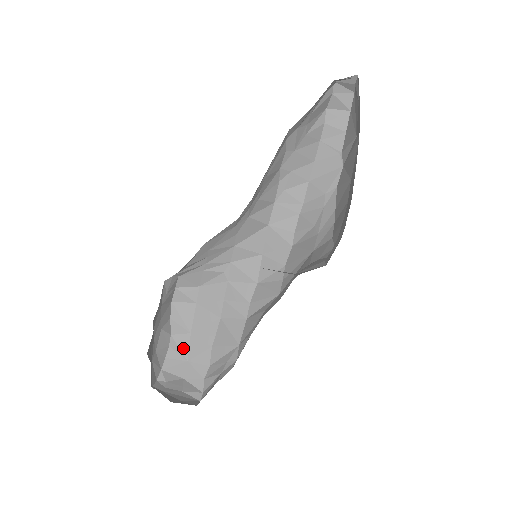
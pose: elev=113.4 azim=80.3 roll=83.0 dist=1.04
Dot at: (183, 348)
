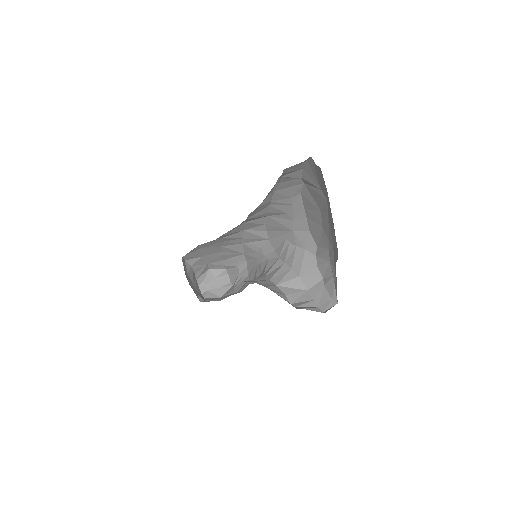
Dot at: (202, 263)
